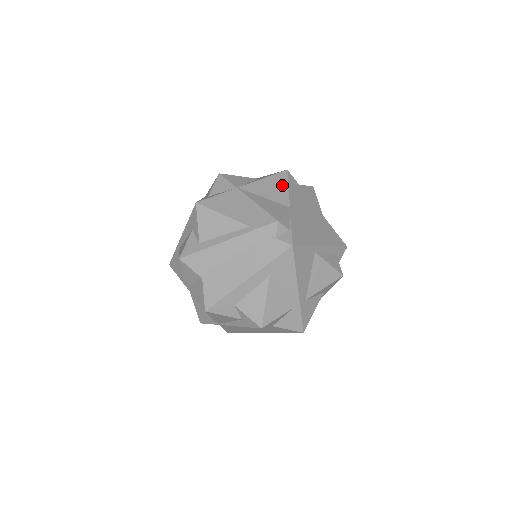
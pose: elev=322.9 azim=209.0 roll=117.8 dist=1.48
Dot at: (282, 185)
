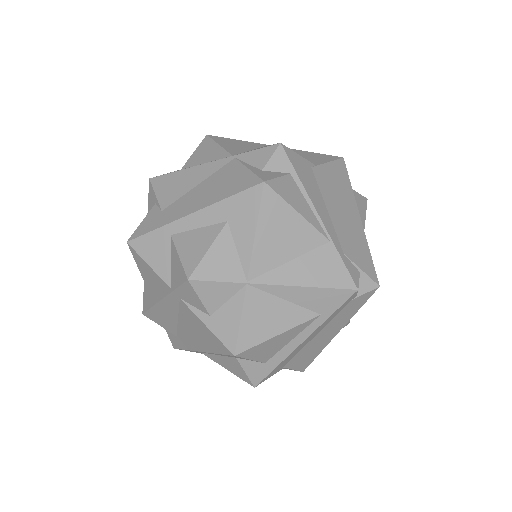
Dot at: (288, 217)
